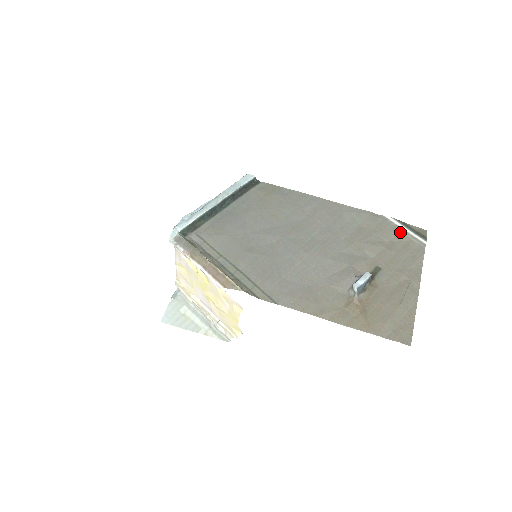
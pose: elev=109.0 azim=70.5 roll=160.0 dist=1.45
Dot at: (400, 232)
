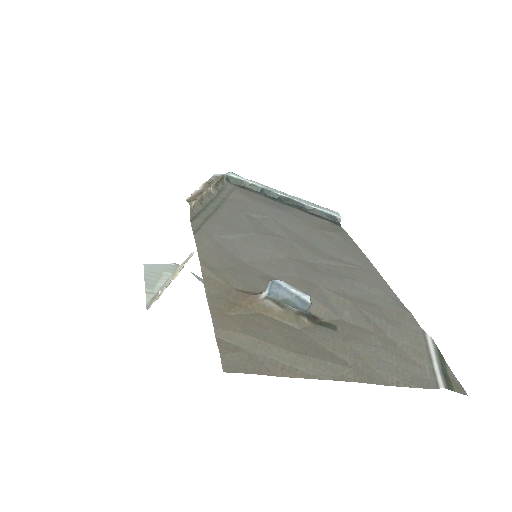
Dot at: (422, 352)
